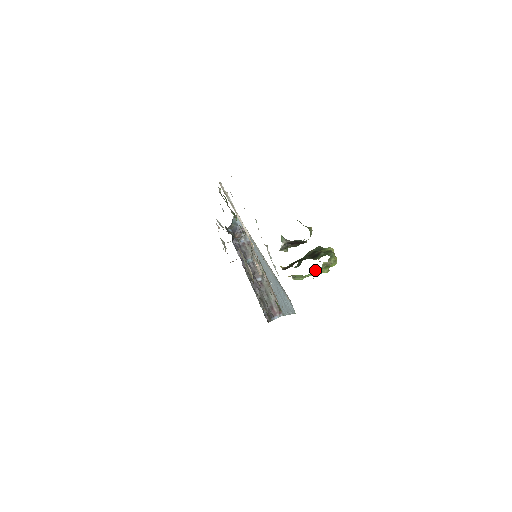
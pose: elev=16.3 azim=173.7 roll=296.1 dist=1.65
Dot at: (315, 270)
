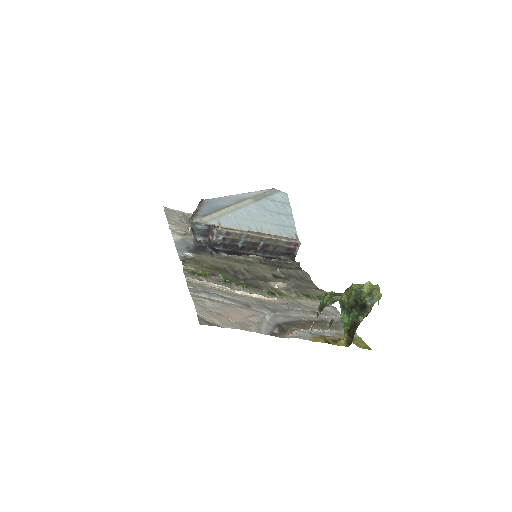
Dot at: occluded
